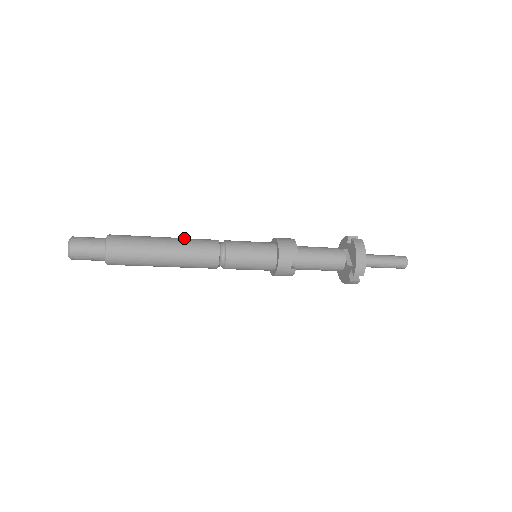
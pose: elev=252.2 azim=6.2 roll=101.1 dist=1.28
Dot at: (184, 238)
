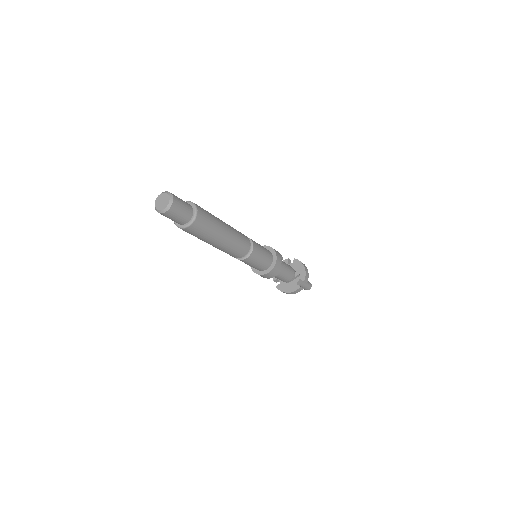
Dot at: occluded
